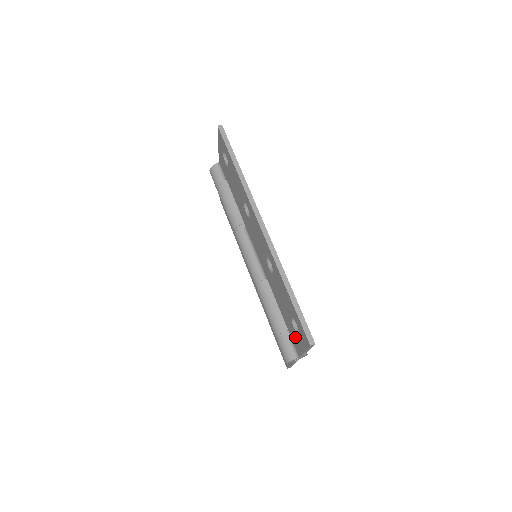
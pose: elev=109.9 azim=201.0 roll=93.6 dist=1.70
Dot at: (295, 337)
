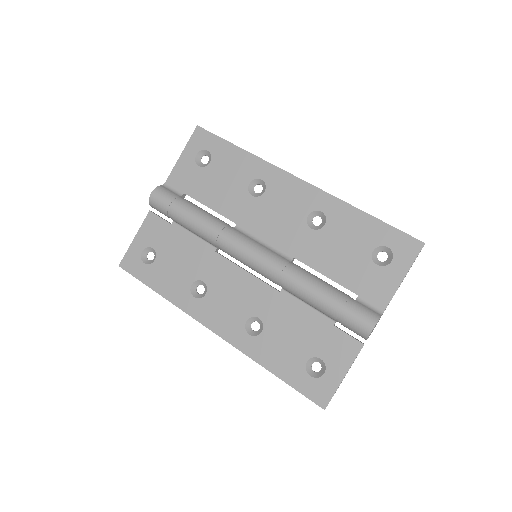
Dot at: (378, 279)
